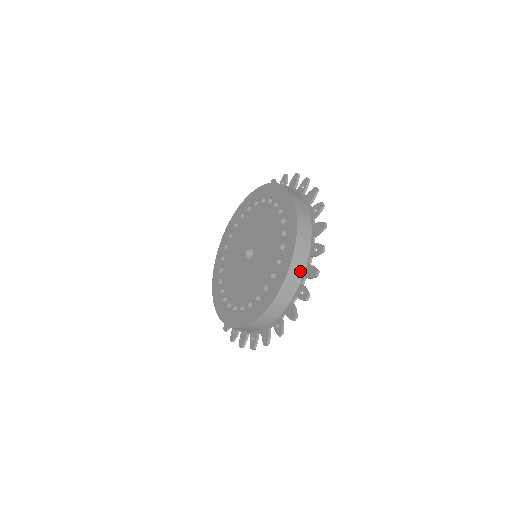
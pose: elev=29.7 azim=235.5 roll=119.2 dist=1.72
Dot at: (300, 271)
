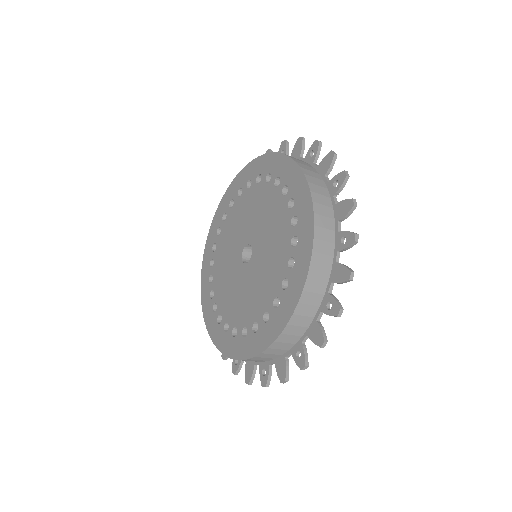
Dot at: (272, 357)
